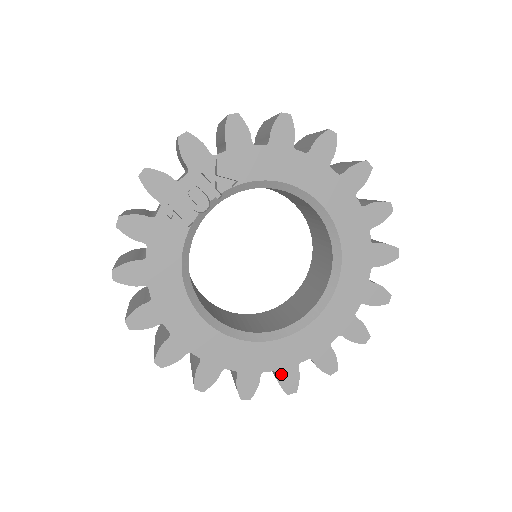
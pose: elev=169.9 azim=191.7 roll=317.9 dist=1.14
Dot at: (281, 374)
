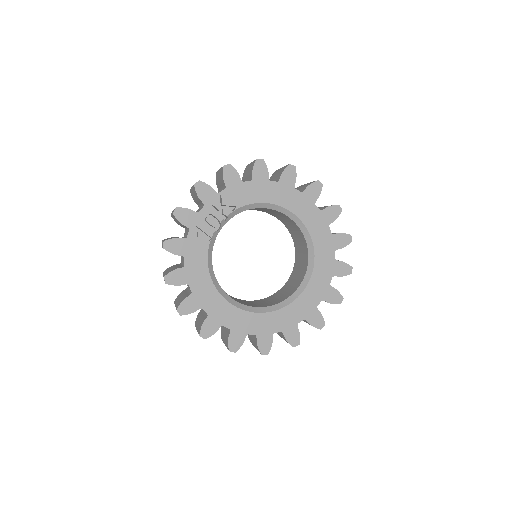
Dot at: (286, 333)
